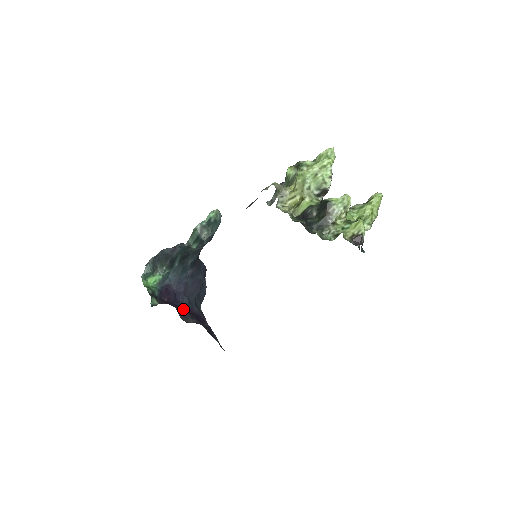
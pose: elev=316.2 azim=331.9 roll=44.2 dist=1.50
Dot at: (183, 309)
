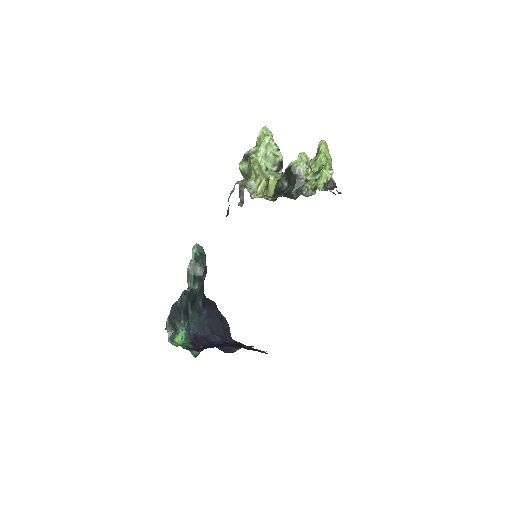
Dot at: (221, 345)
